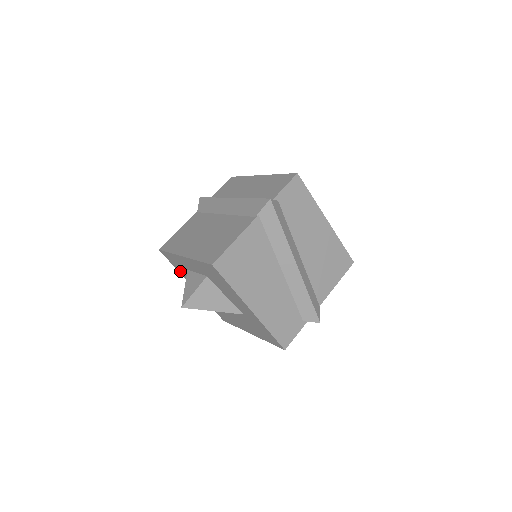
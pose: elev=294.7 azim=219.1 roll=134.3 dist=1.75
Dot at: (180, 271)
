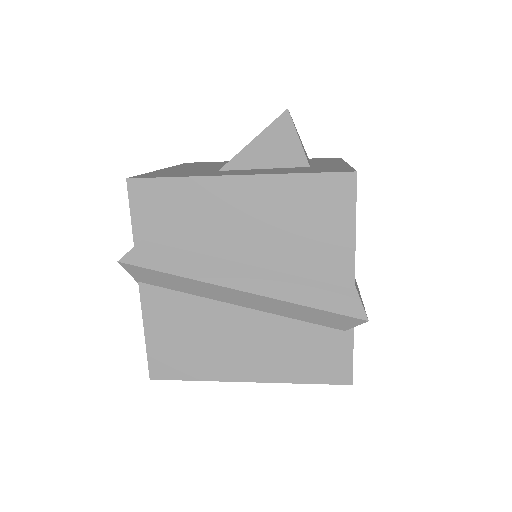
Dot at: occluded
